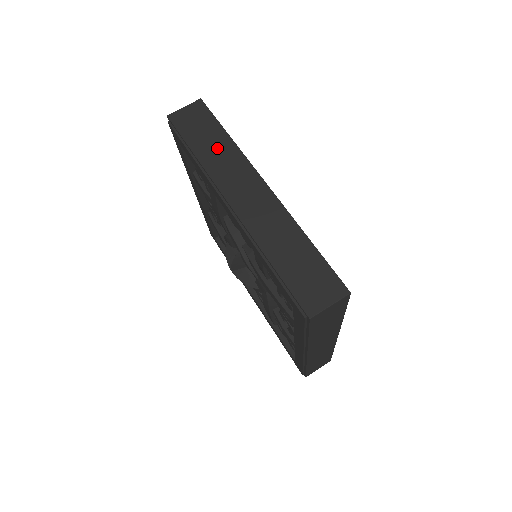
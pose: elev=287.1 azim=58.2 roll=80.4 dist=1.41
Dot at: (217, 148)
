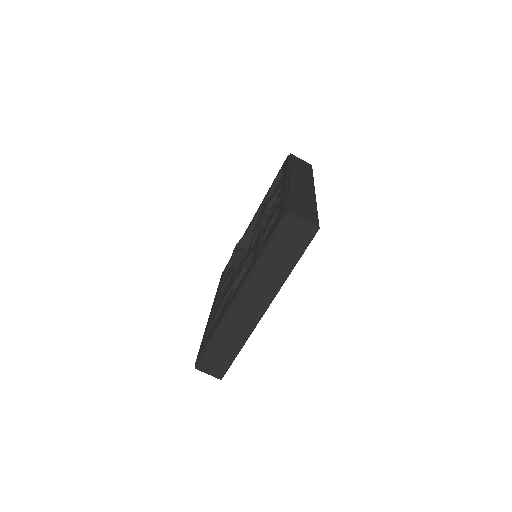
Dot at: (277, 268)
